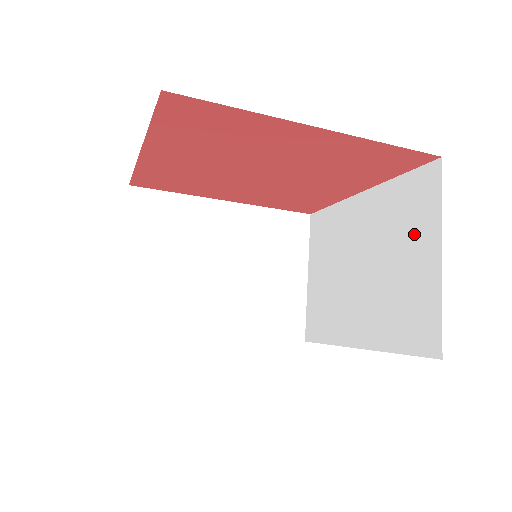
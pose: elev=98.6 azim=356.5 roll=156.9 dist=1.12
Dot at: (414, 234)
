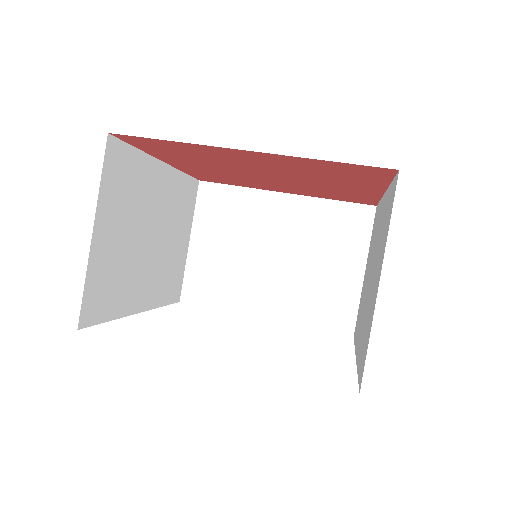
Dot at: (342, 250)
